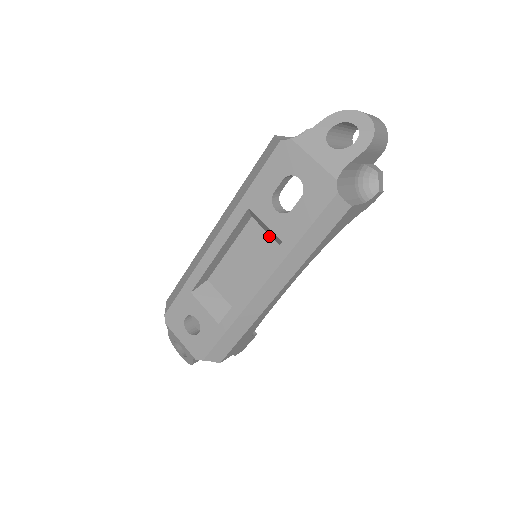
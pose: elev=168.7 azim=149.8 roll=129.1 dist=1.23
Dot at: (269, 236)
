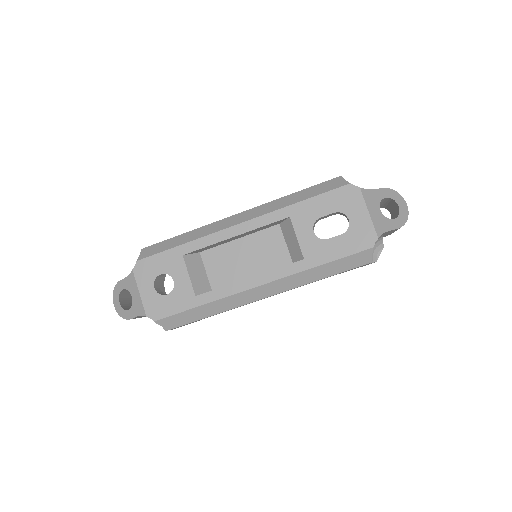
Dot at: (286, 247)
